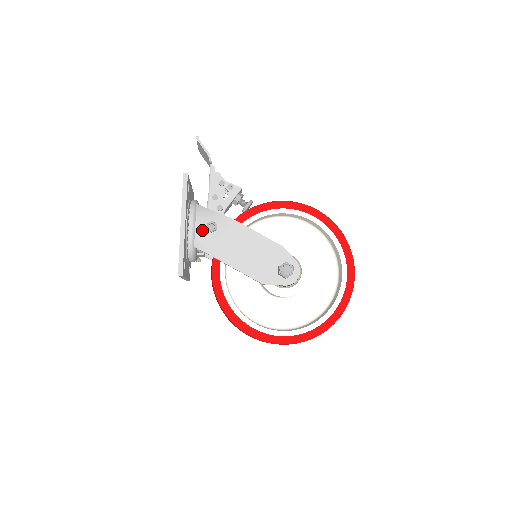
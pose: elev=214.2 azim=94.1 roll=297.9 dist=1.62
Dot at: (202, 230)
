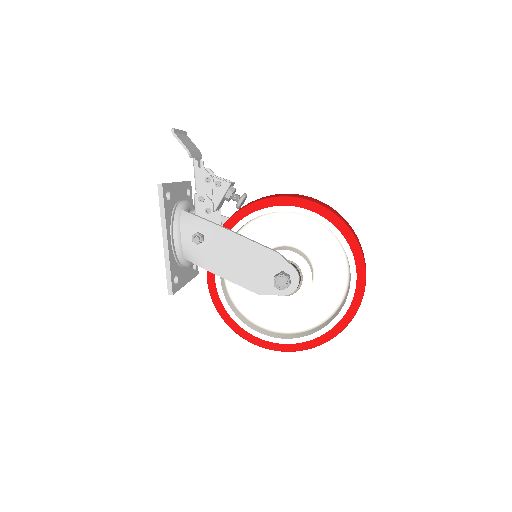
Dot at: (189, 242)
